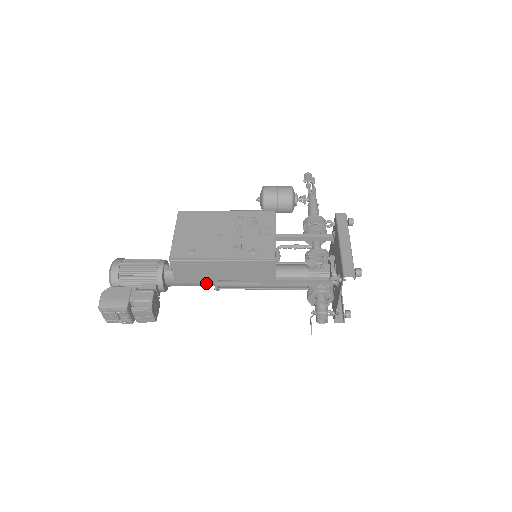
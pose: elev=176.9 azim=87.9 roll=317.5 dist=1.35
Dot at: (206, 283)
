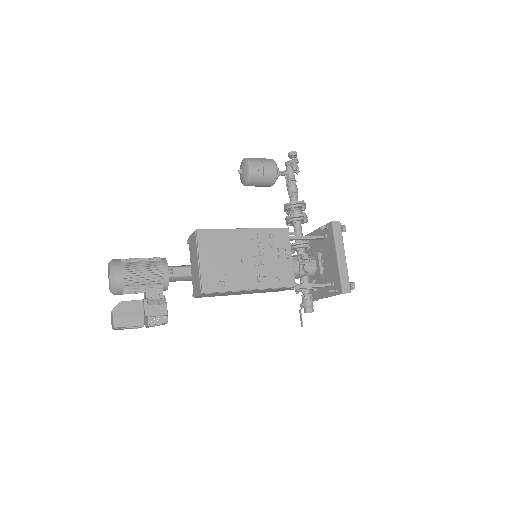
Dot at: occluded
